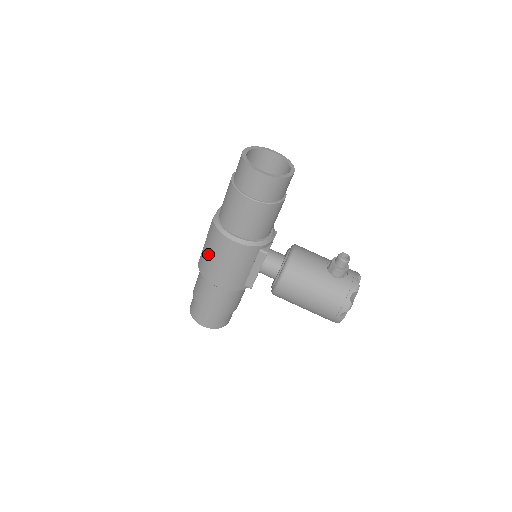
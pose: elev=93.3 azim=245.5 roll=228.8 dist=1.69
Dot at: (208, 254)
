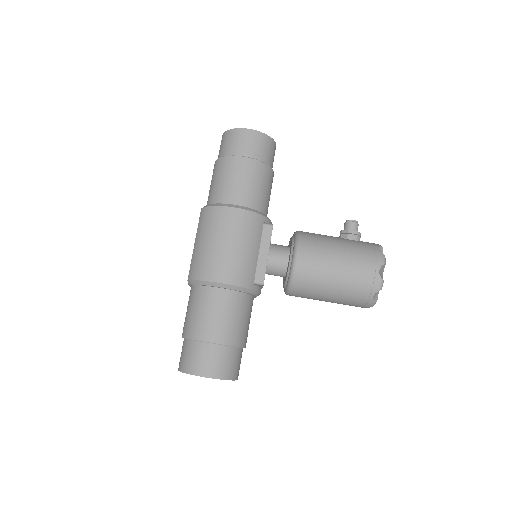
Dot at: (203, 245)
